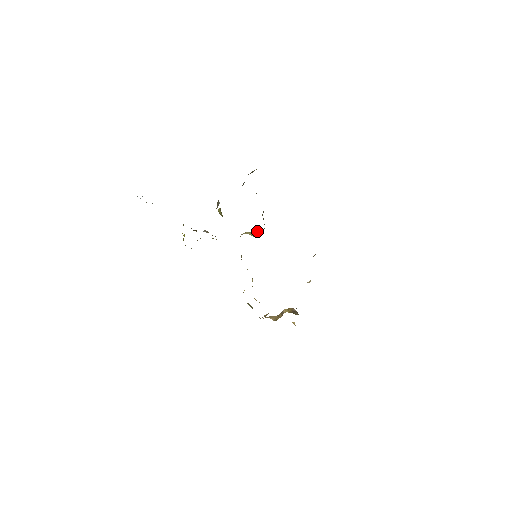
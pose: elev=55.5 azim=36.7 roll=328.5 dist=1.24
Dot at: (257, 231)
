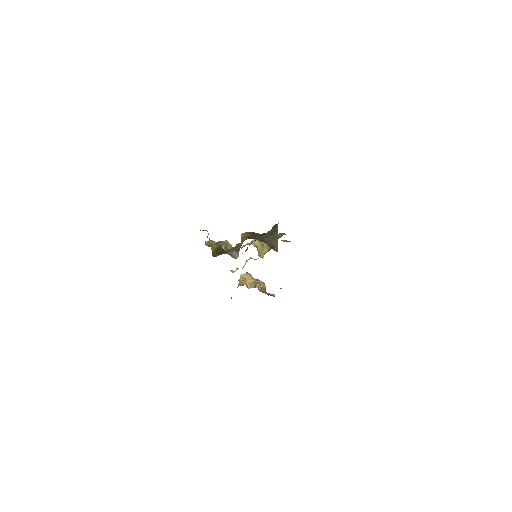
Dot at: occluded
